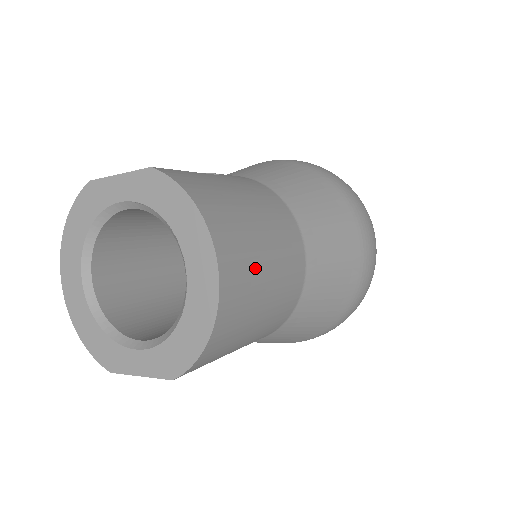
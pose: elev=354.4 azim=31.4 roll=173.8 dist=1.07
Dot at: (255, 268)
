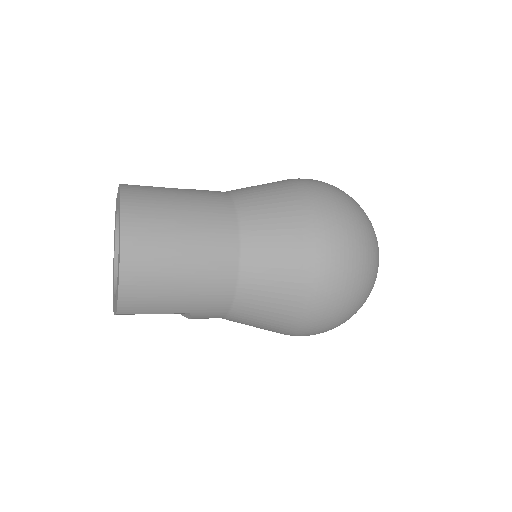
Dot at: (164, 245)
